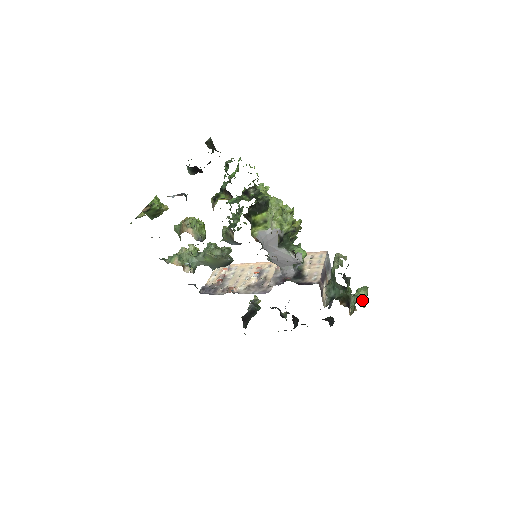
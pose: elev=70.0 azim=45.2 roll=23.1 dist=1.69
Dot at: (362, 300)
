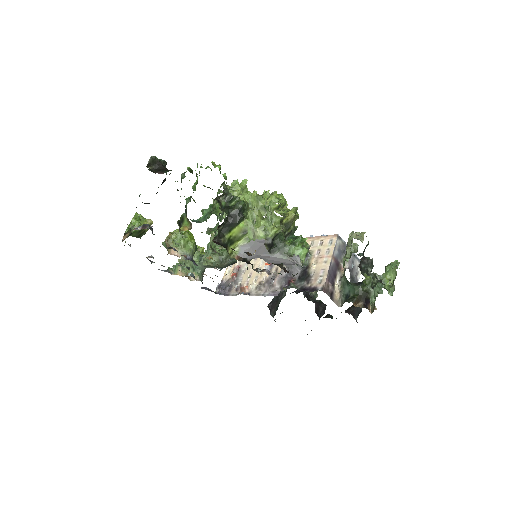
Dot at: (388, 286)
